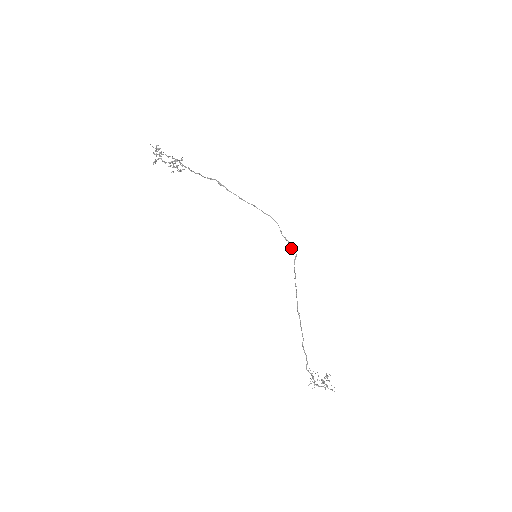
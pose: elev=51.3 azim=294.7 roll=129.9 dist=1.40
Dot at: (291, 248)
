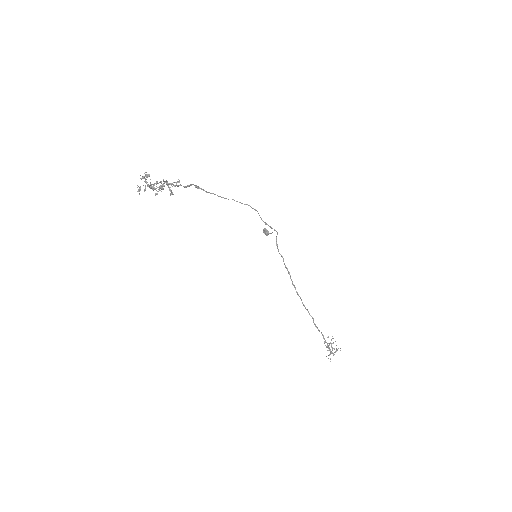
Dot at: occluded
